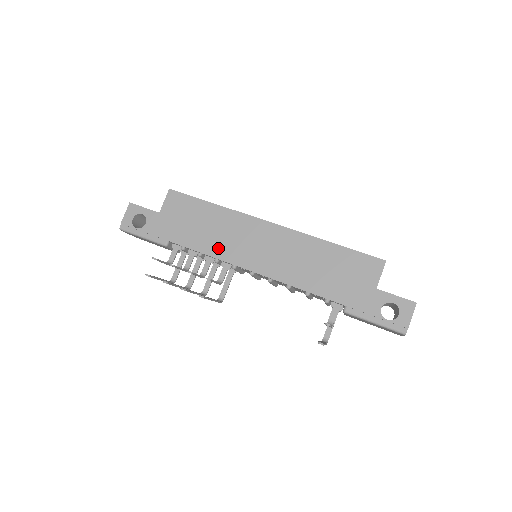
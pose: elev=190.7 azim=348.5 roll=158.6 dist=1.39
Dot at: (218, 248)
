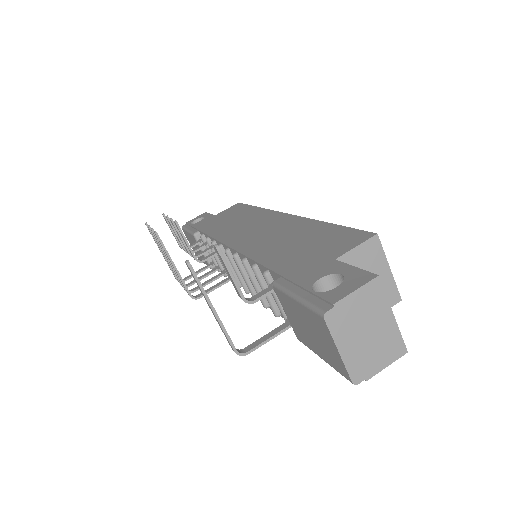
Dot at: (224, 232)
